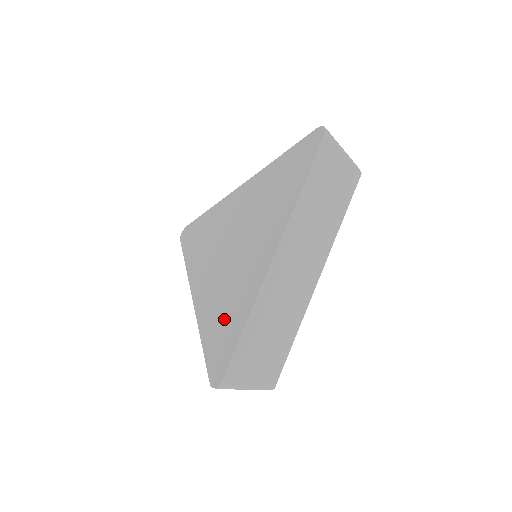
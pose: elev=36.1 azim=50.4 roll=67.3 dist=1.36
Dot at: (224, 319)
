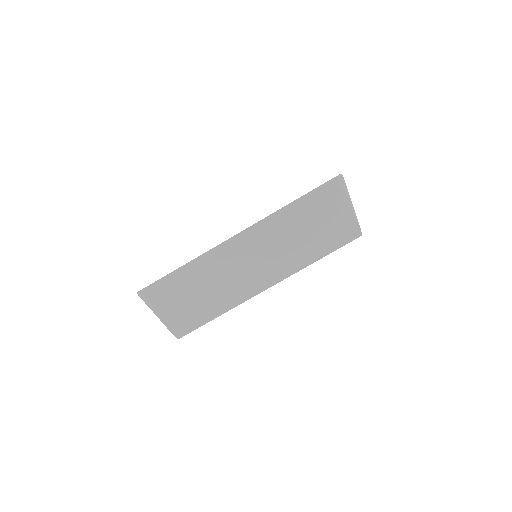
Dot at: occluded
